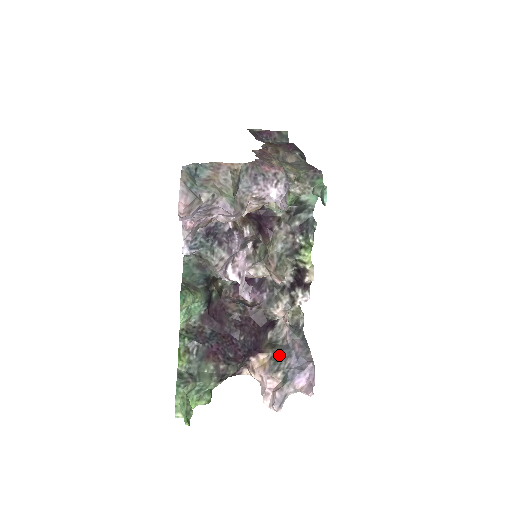
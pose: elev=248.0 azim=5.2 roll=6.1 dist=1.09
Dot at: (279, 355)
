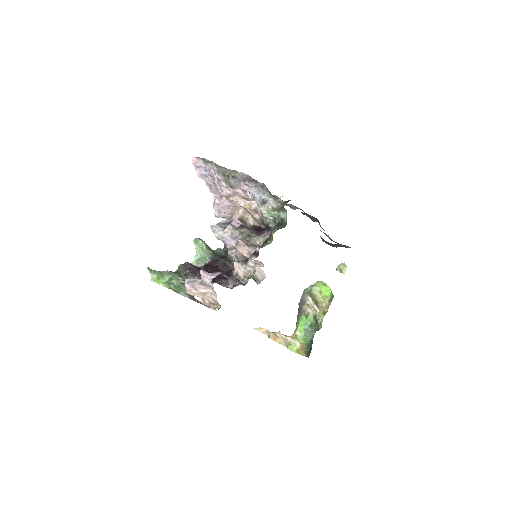
Dot at: (218, 283)
